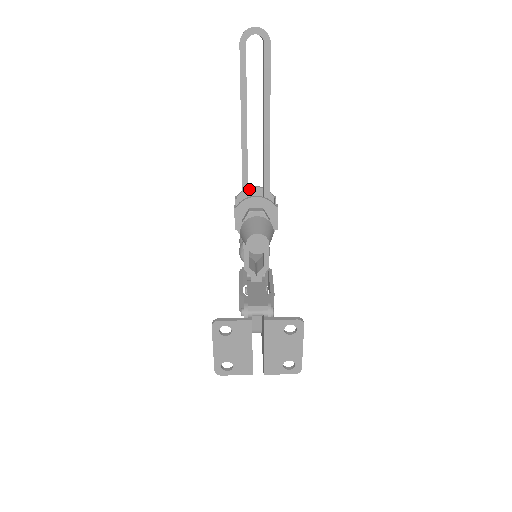
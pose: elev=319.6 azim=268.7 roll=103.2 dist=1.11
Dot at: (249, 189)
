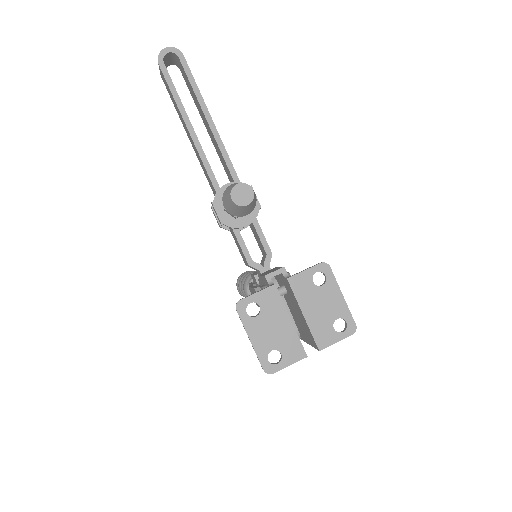
Dot at: occluded
